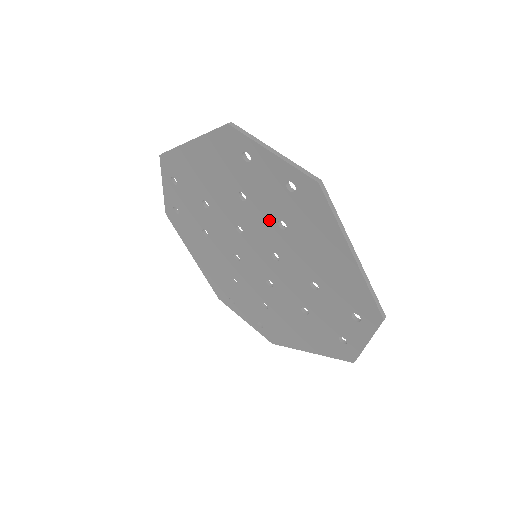
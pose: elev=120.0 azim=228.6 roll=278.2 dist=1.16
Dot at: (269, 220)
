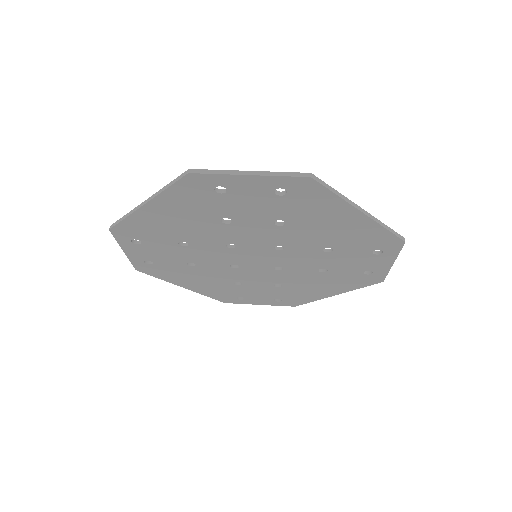
Dot at: (263, 225)
